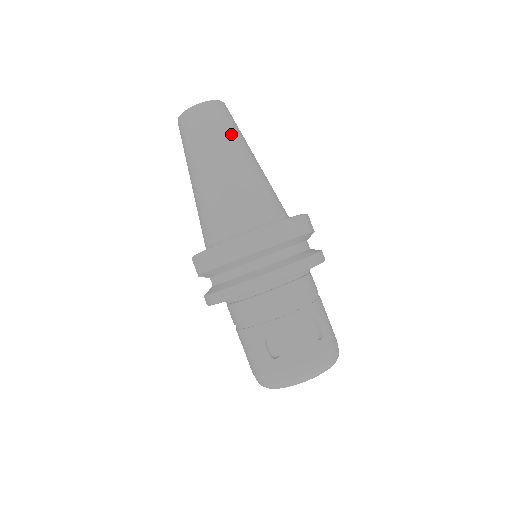
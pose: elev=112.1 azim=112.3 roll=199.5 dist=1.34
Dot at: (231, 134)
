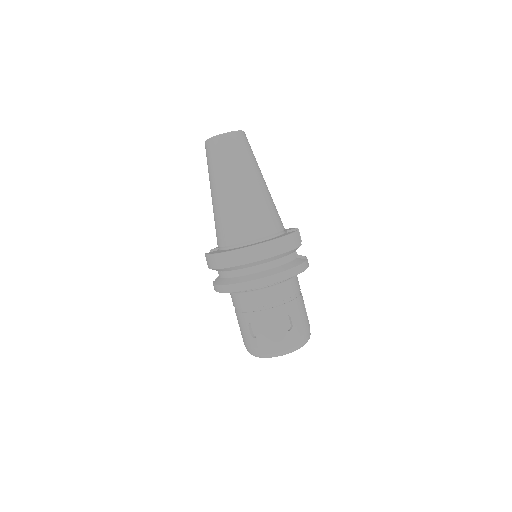
Dot at: (241, 162)
